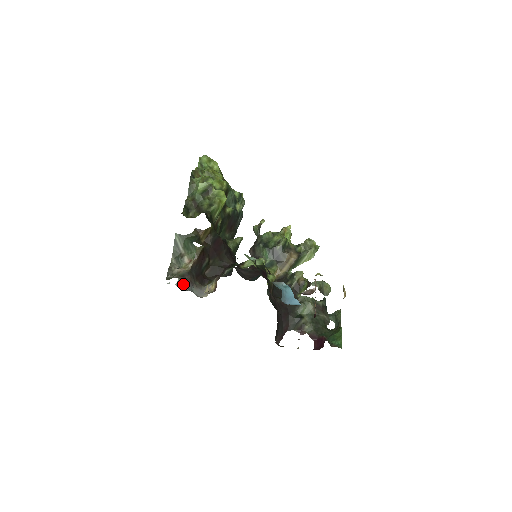
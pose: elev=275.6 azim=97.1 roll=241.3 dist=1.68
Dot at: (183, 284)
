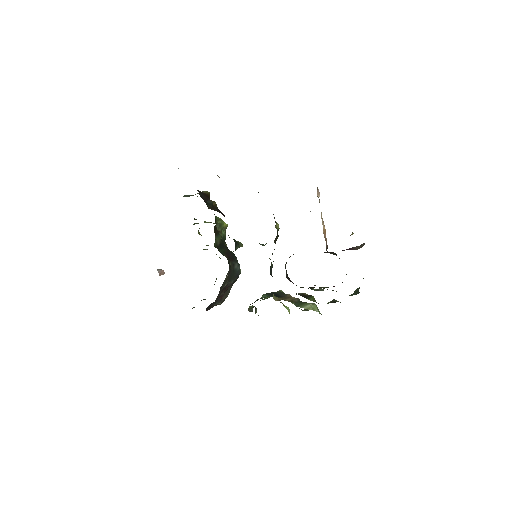
Dot at: occluded
